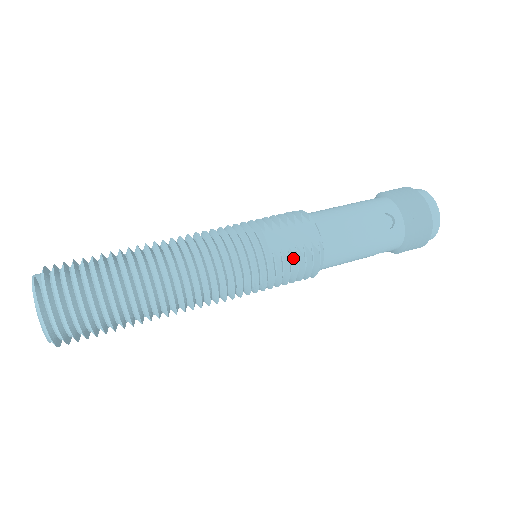
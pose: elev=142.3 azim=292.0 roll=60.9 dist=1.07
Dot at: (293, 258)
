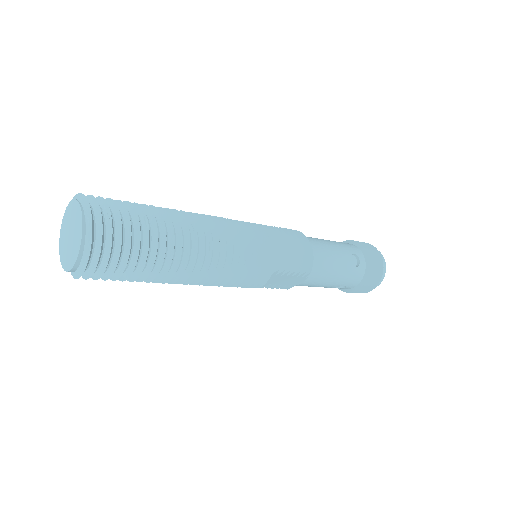
Dot at: occluded
